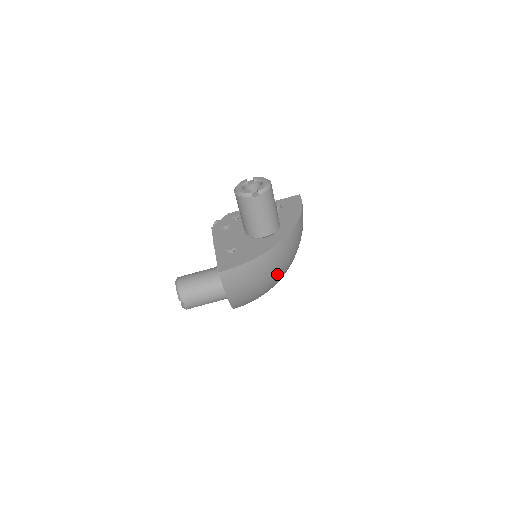
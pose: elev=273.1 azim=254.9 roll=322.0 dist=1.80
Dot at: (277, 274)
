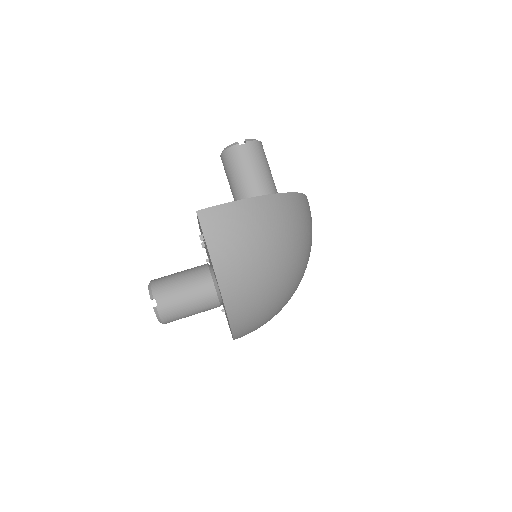
Dot at: (280, 246)
